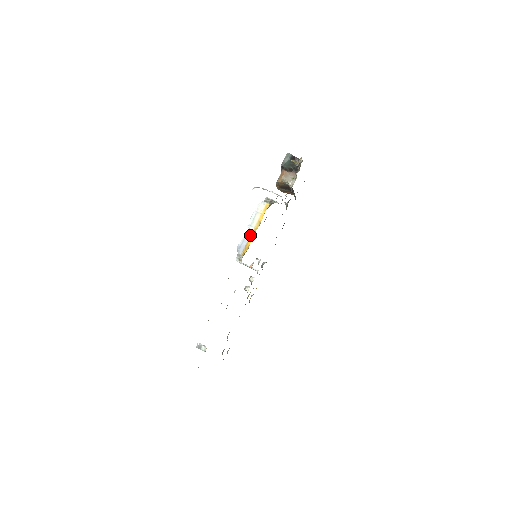
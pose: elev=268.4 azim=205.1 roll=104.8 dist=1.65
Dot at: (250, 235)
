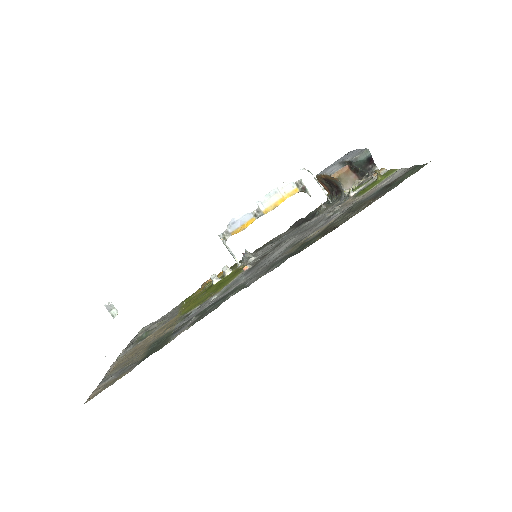
Dot at: (254, 215)
